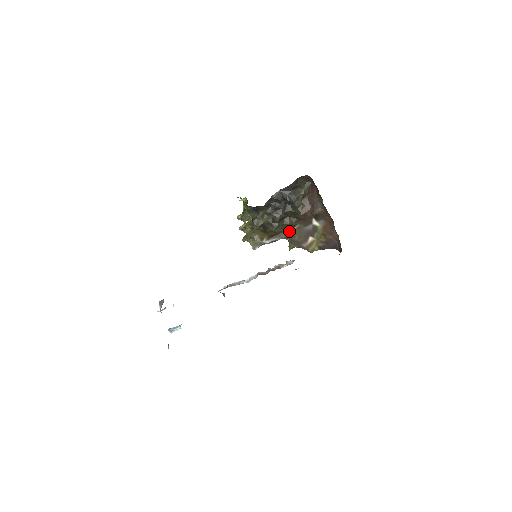
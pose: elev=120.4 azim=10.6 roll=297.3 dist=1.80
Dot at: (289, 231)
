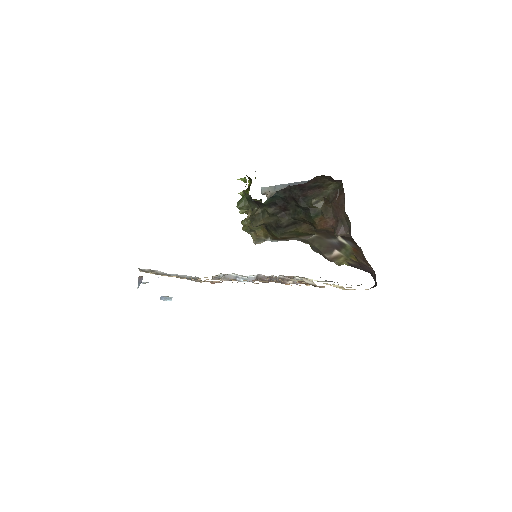
Dot at: (304, 238)
